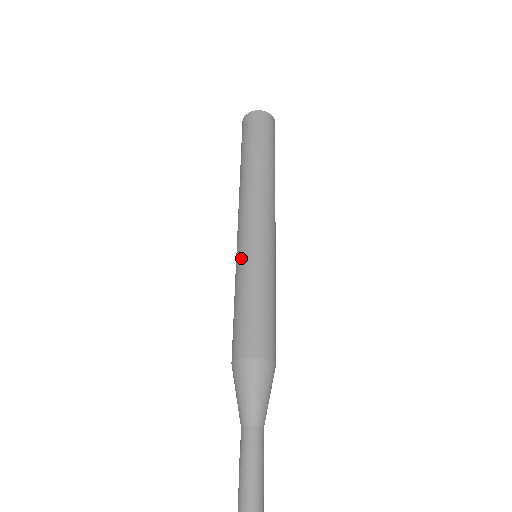
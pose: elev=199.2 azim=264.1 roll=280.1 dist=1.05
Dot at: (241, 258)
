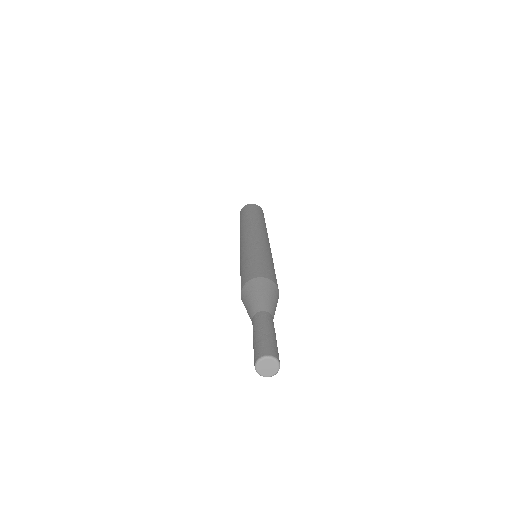
Dot at: occluded
